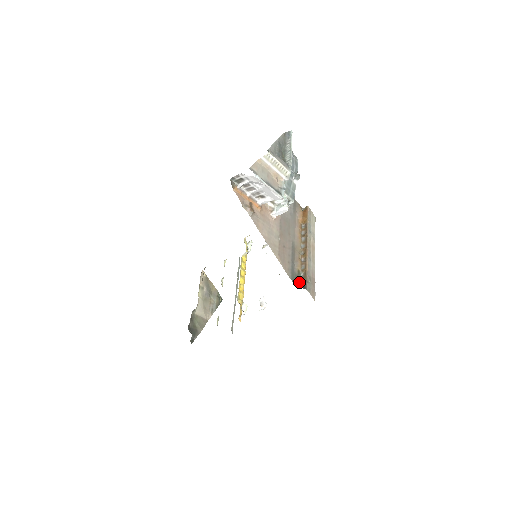
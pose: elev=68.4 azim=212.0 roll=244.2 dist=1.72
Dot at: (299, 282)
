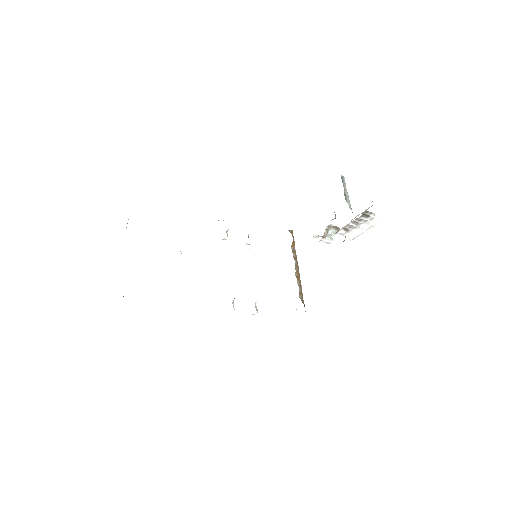
Dot at: occluded
